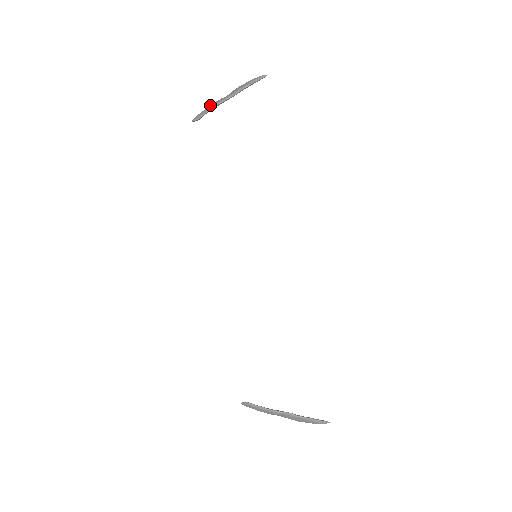
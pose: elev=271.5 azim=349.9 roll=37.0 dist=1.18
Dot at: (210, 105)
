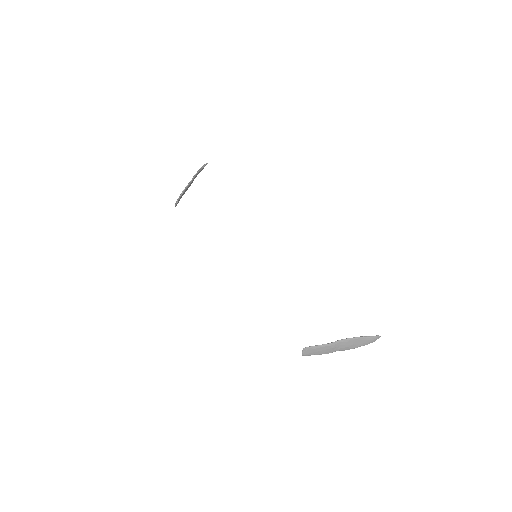
Dot at: occluded
